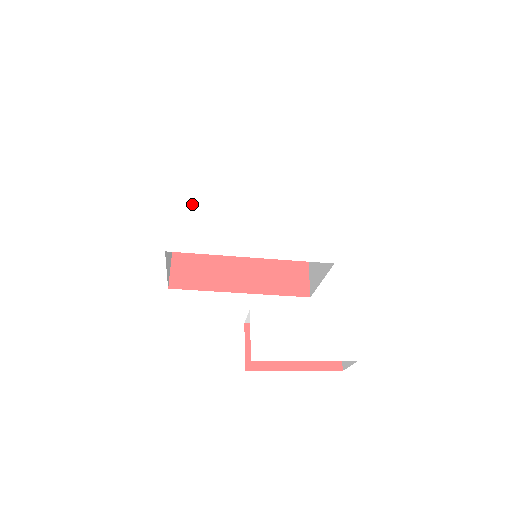
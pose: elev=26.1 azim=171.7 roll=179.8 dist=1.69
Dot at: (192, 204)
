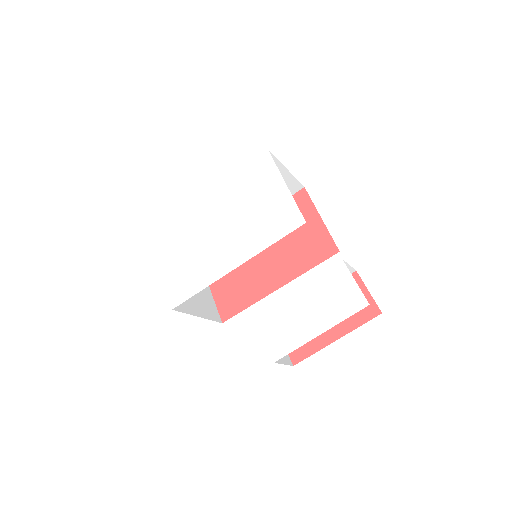
Dot at: (173, 256)
